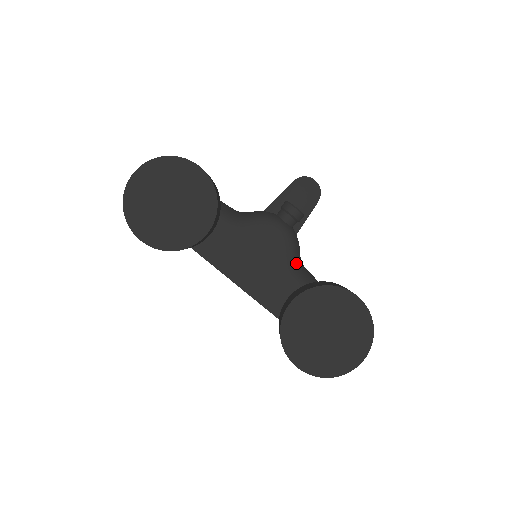
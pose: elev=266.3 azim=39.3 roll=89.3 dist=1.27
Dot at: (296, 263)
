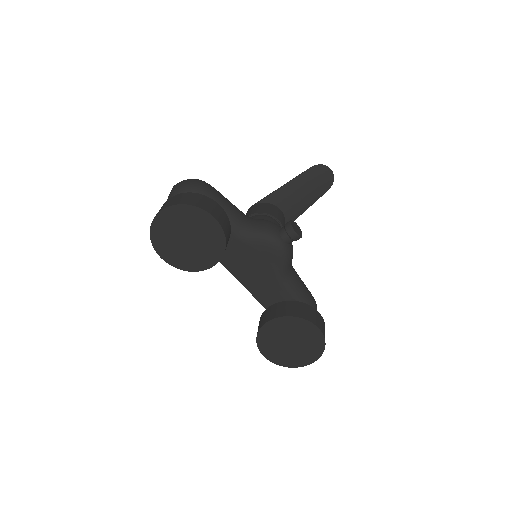
Dot at: (286, 272)
